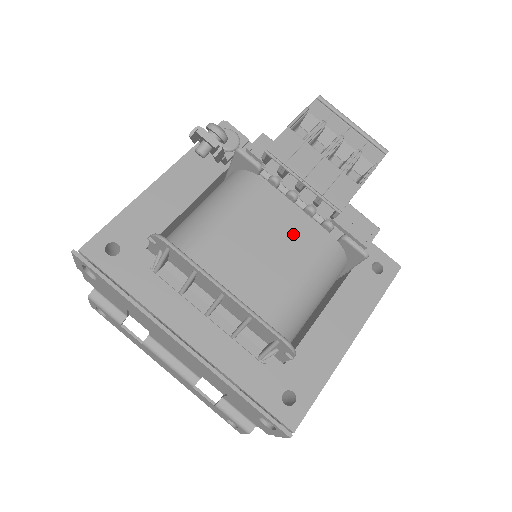
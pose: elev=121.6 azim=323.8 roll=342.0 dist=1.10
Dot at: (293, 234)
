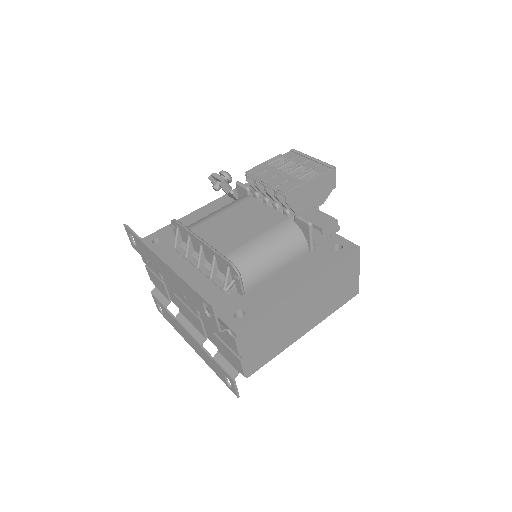
Dot at: (261, 218)
